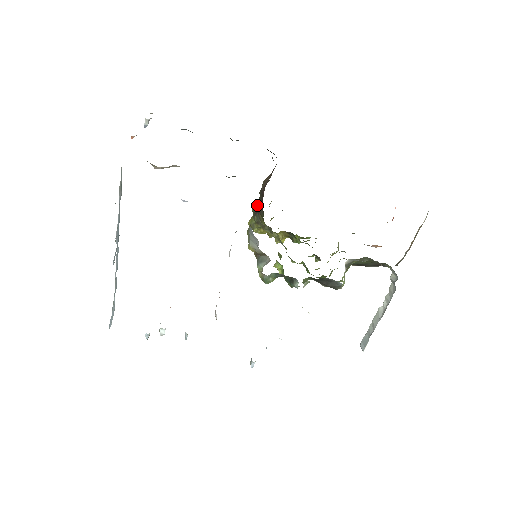
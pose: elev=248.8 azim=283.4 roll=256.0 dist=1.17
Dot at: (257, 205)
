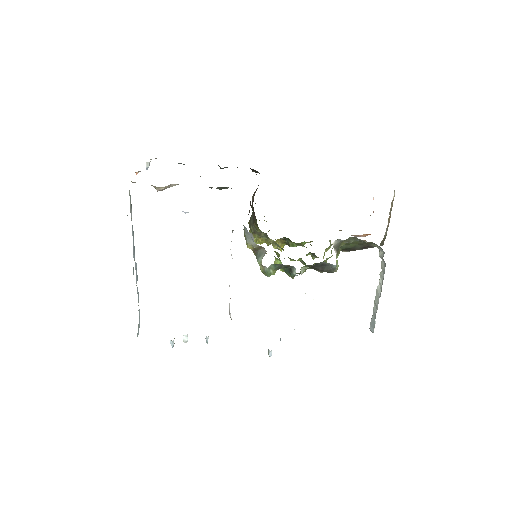
Dot at: (251, 218)
